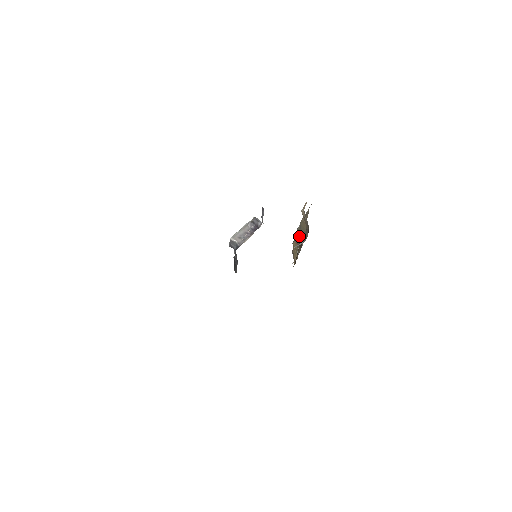
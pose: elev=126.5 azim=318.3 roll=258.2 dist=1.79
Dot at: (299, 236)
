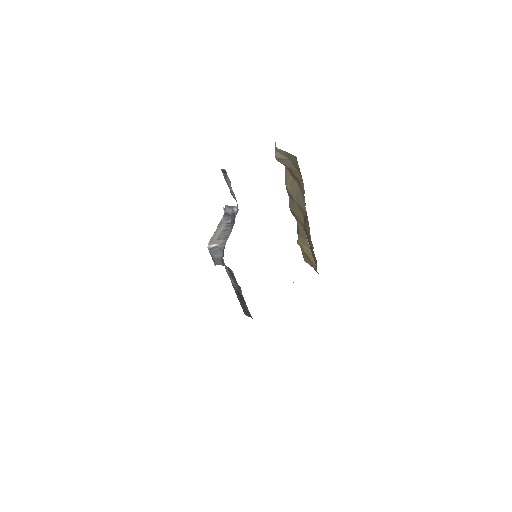
Dot at: (296, 212)
